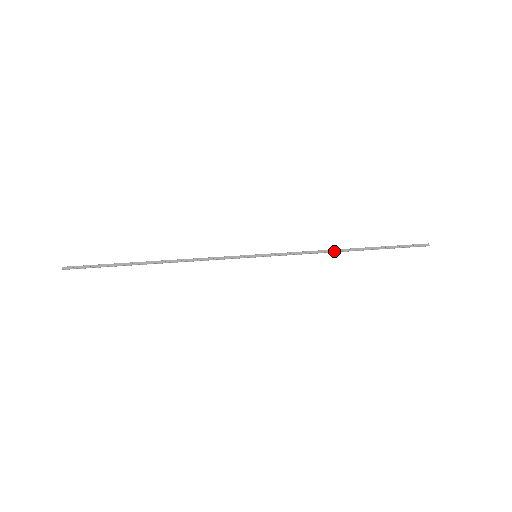
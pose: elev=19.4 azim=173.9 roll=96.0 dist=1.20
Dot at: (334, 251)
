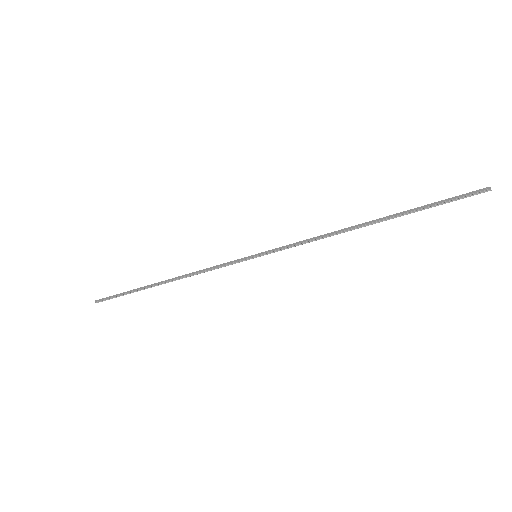
Dot at: (346, 229)
